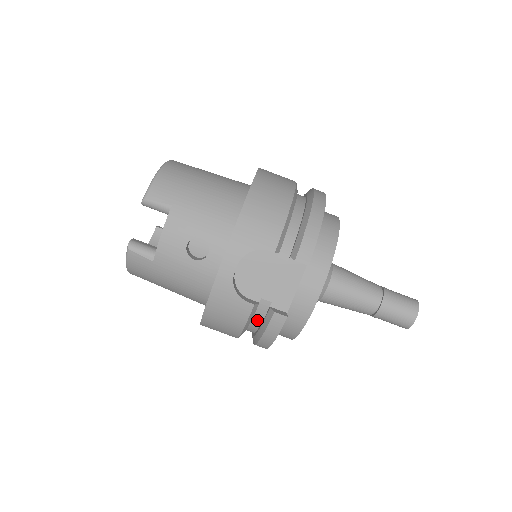
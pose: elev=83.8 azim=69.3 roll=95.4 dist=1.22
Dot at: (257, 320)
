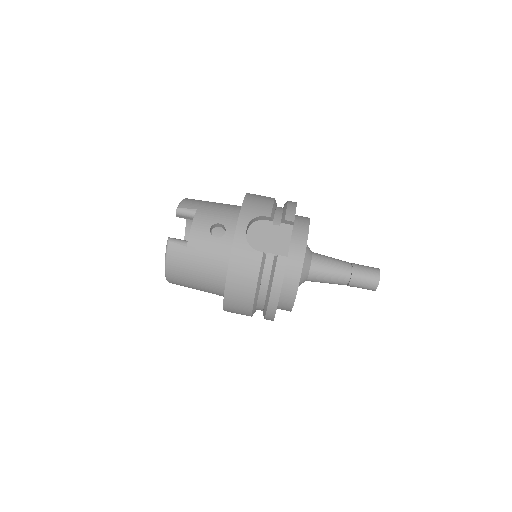
Dot at: (266, 274)
